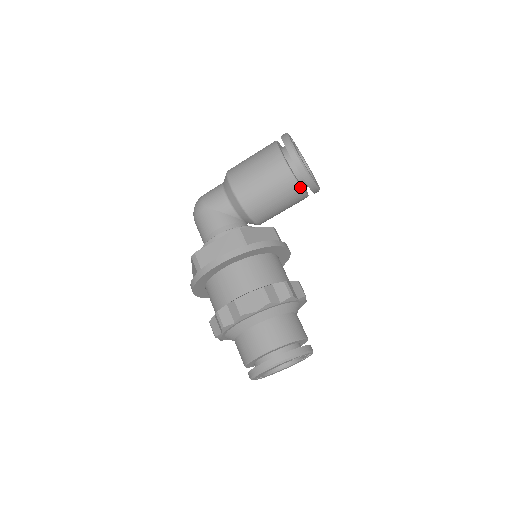
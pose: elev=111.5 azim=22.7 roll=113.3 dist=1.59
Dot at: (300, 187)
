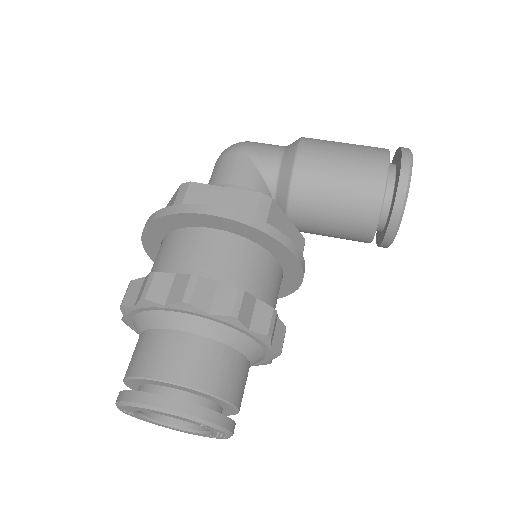
Dot at: (378, 218)
